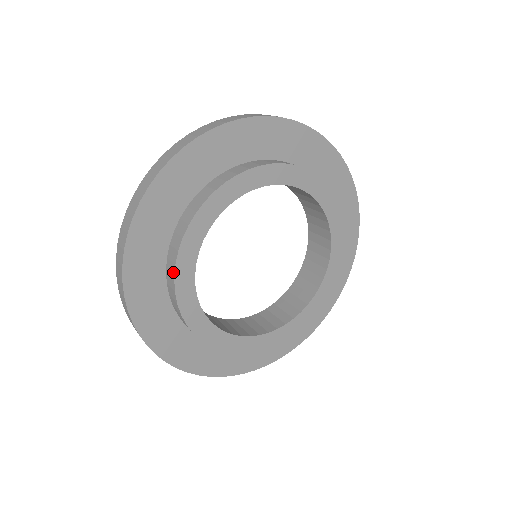
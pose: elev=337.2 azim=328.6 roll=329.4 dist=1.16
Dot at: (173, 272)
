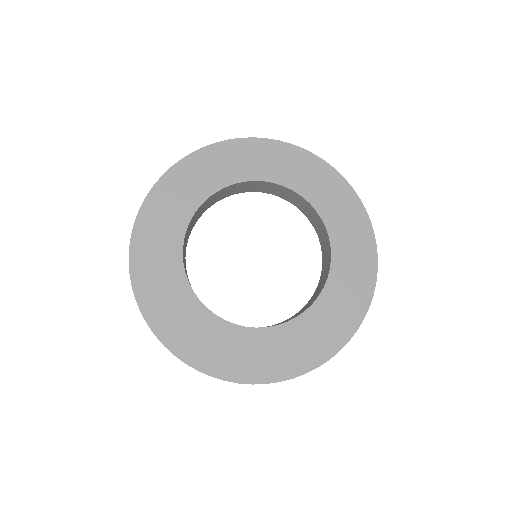
Dot at: (164, 247)
